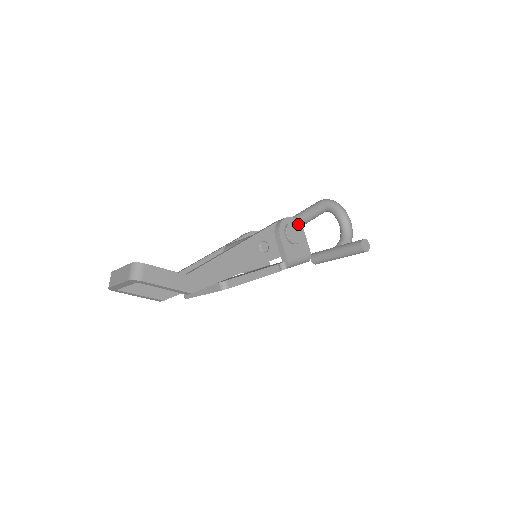
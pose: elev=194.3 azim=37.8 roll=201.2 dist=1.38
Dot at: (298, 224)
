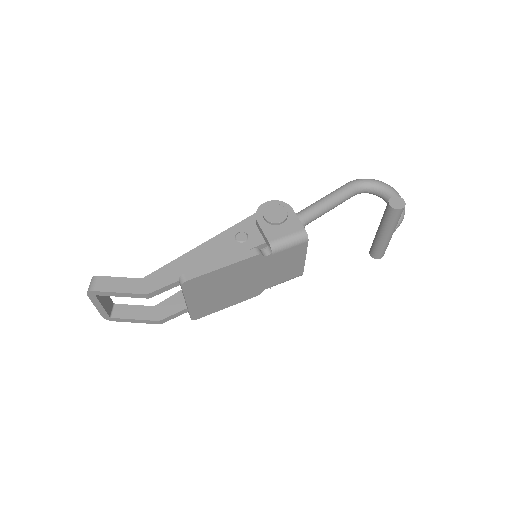
Dot at: (283, 205)
